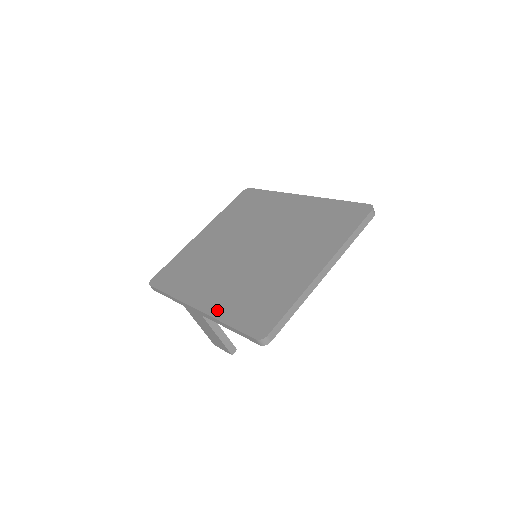
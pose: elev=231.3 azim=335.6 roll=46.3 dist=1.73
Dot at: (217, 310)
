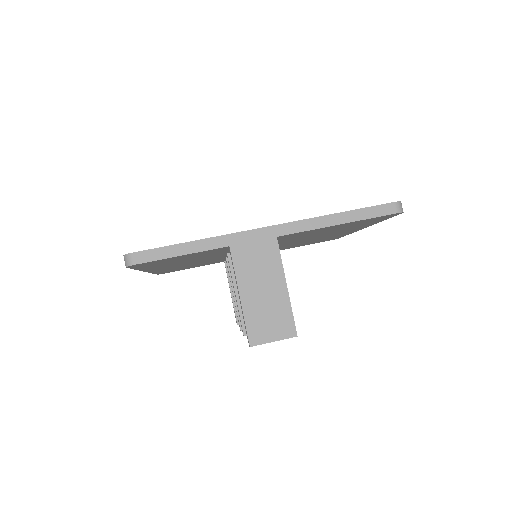
Dot at: occluded
